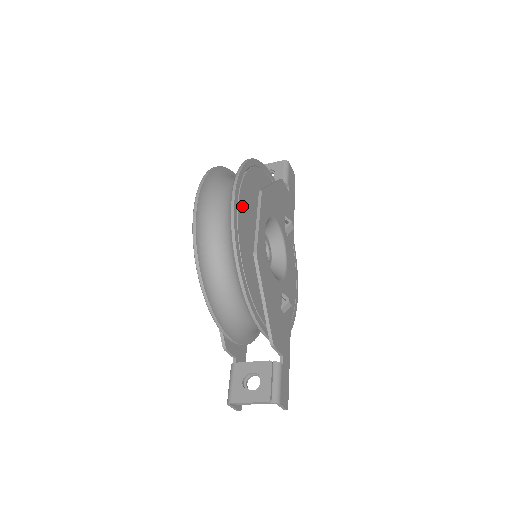
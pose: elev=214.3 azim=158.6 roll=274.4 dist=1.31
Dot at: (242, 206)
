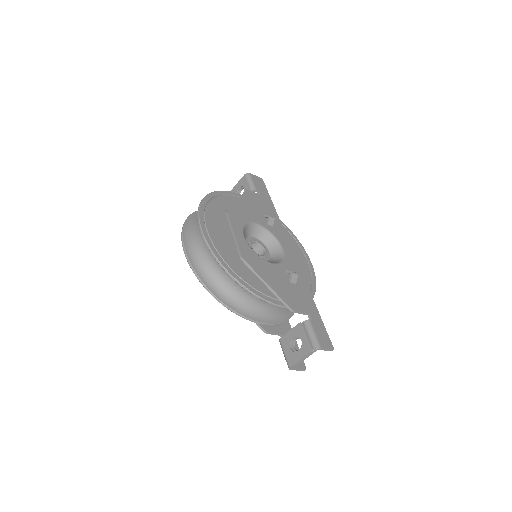
Dot at: (213, 232)
